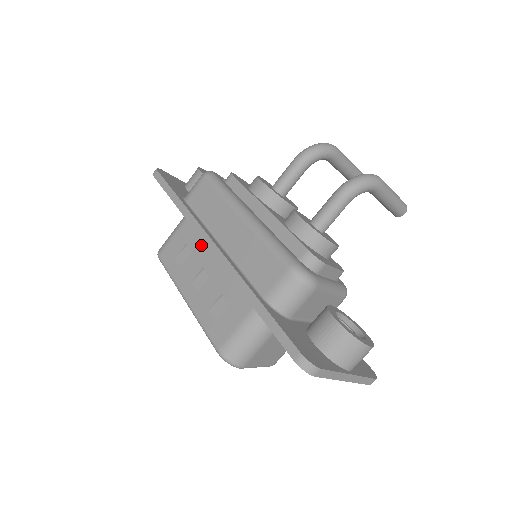
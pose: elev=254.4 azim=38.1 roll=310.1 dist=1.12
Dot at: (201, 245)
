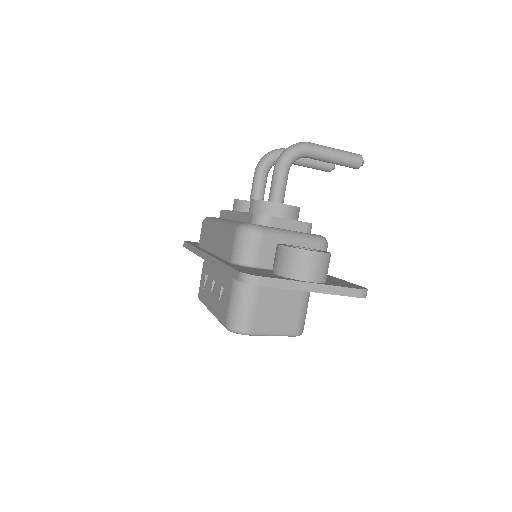
Dot at: (210, 266)
